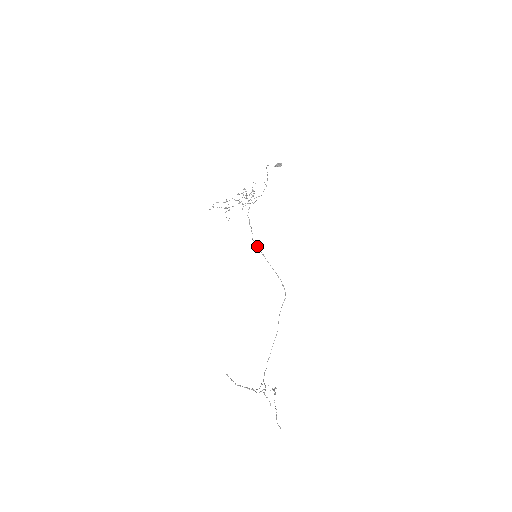
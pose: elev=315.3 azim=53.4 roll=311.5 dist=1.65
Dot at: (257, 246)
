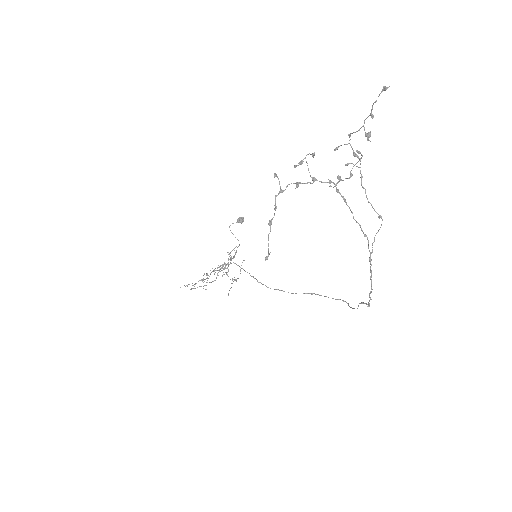
Dot at: occluded
